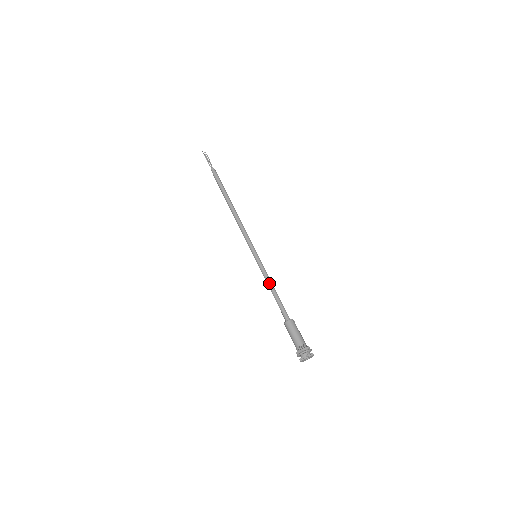
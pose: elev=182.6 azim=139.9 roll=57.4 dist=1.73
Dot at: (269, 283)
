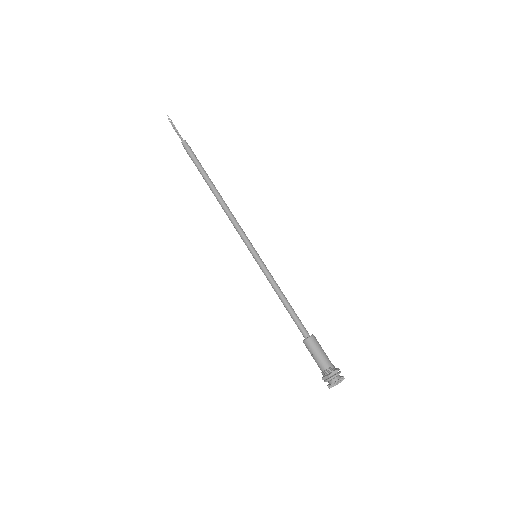
Dot at: (280, 290)
